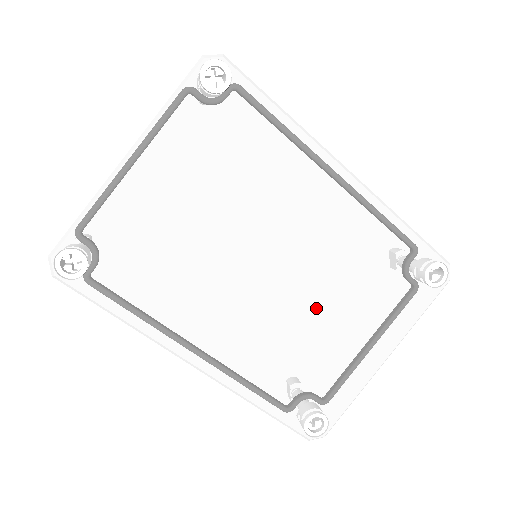
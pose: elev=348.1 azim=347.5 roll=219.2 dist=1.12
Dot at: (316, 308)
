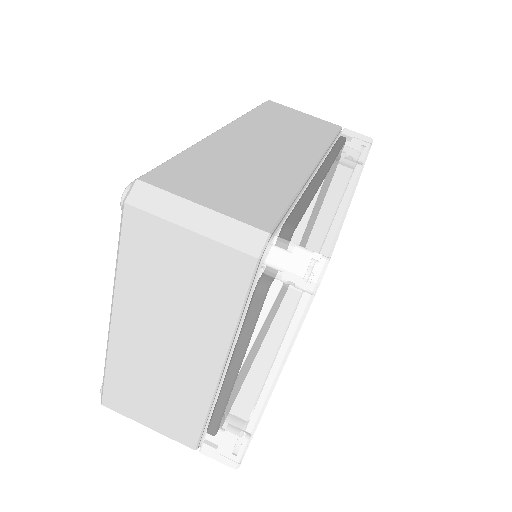
Dot at: occluded
